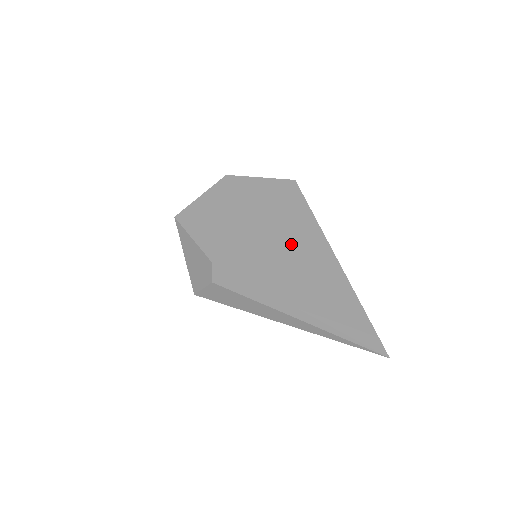
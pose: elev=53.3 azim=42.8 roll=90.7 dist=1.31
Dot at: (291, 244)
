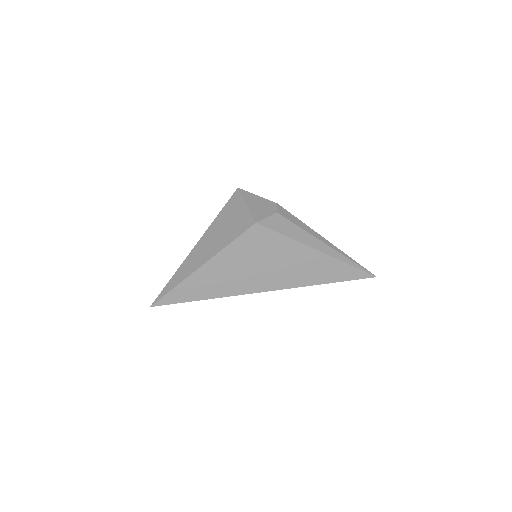
Dot at: occluded
